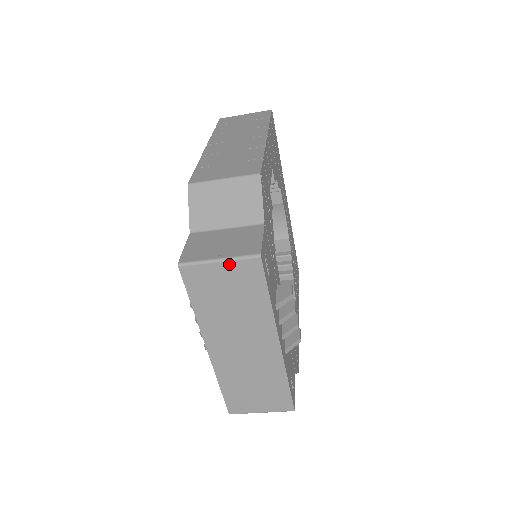
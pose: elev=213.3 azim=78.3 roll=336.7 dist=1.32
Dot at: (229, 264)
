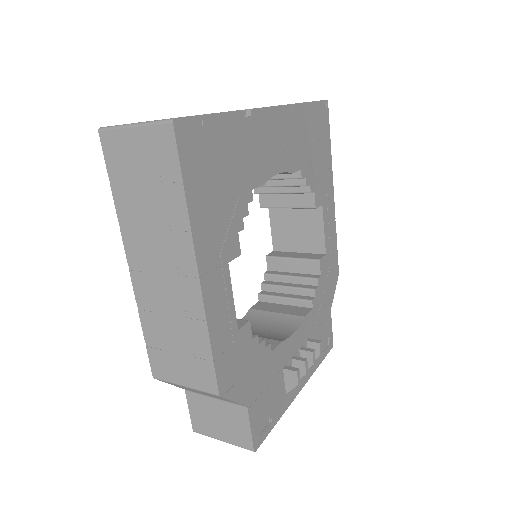
Dot at: occluded
